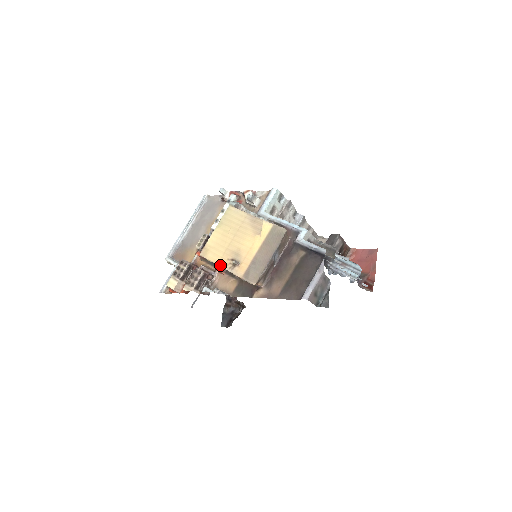
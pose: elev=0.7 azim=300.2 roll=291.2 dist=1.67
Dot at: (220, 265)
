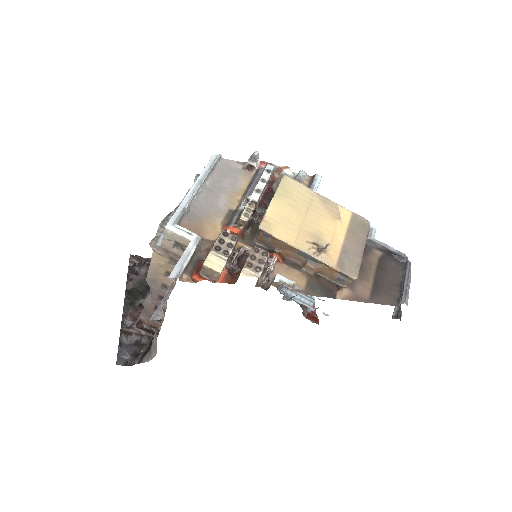
Dot at: (298, 247)
